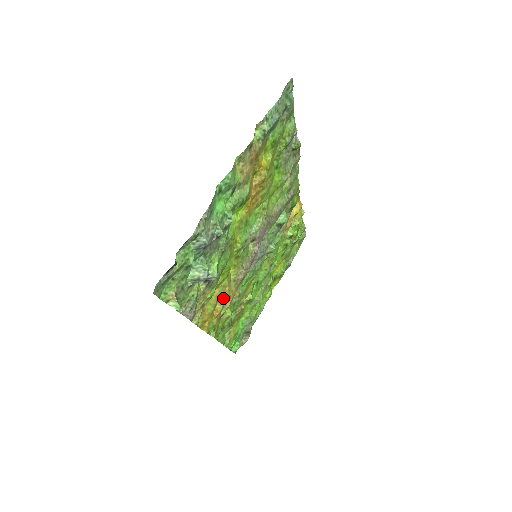
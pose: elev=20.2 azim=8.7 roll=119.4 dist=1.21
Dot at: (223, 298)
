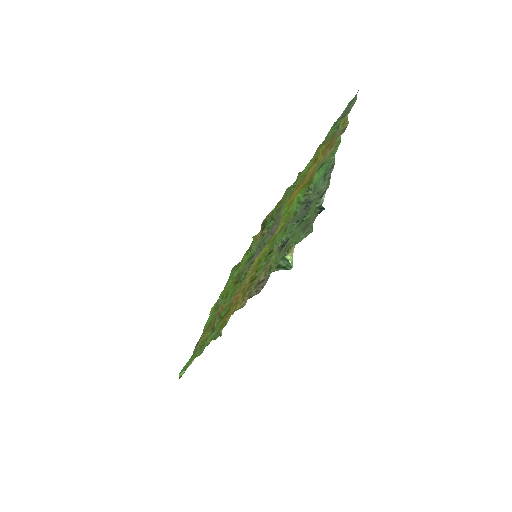
Dot at: occluded
